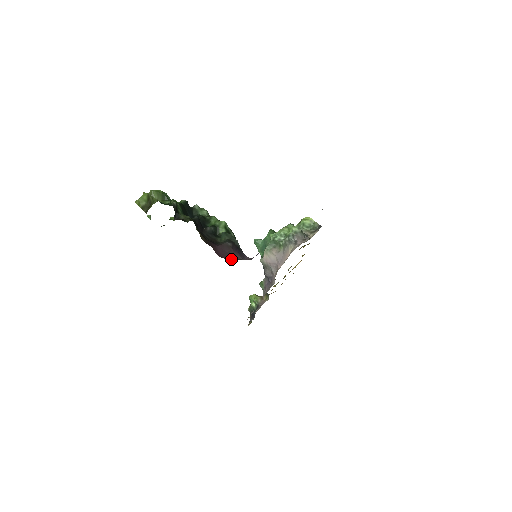
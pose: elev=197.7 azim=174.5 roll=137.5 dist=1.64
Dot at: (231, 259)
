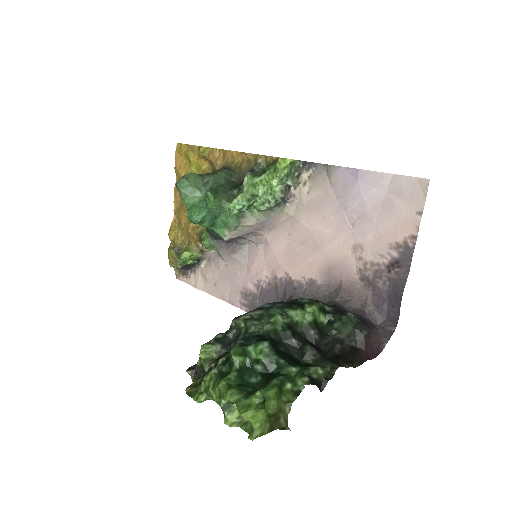
Dot at: (384, 346)
